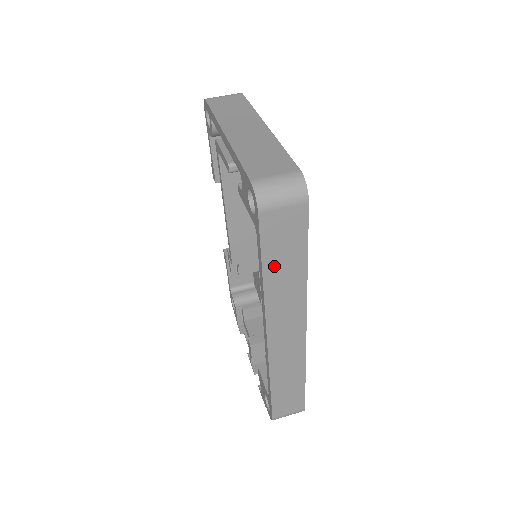
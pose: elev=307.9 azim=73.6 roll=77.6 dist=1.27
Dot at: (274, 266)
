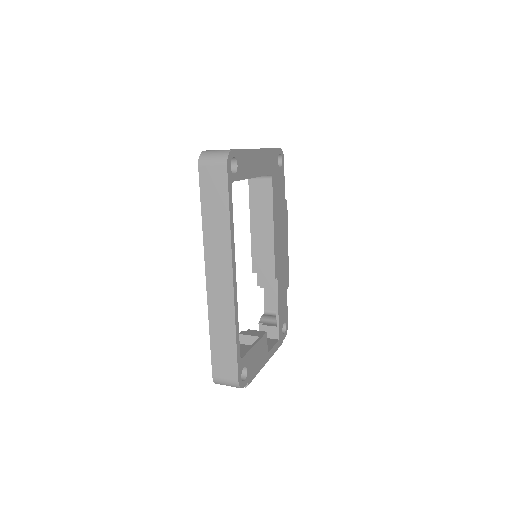
Dot at: (208, 210)
